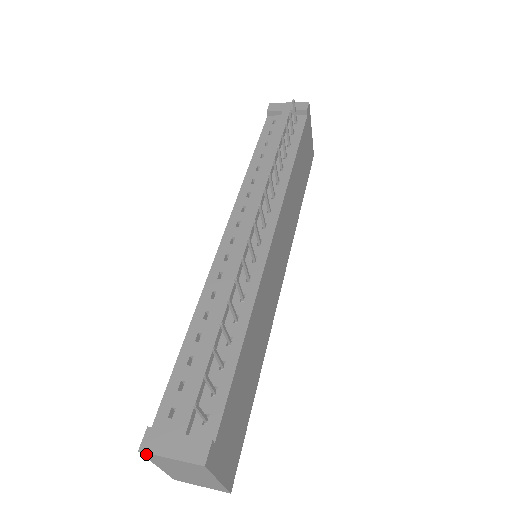
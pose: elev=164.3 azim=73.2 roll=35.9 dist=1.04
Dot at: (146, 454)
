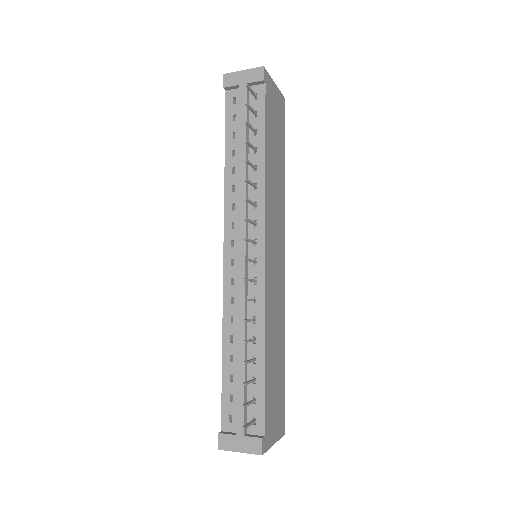
Dot at: (224, 449)
